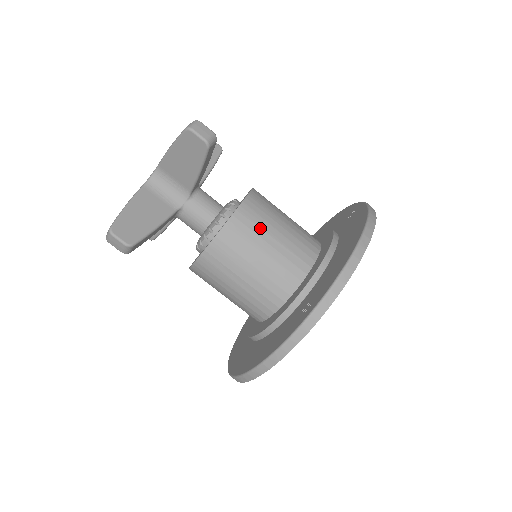
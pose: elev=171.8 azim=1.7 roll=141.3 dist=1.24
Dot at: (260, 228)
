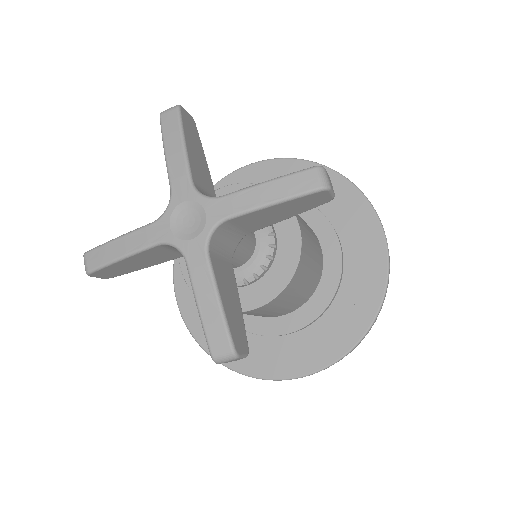
Dot at: (309, 248)
